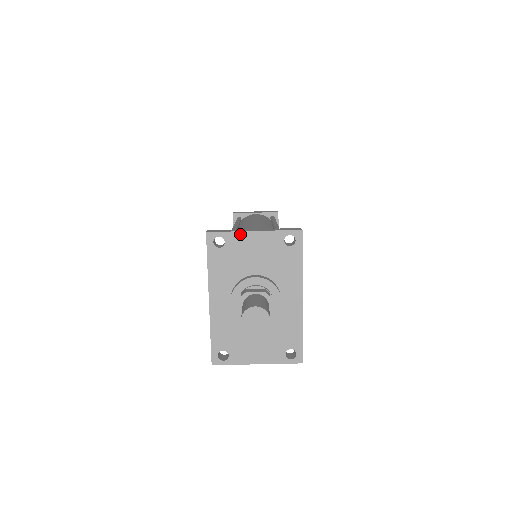
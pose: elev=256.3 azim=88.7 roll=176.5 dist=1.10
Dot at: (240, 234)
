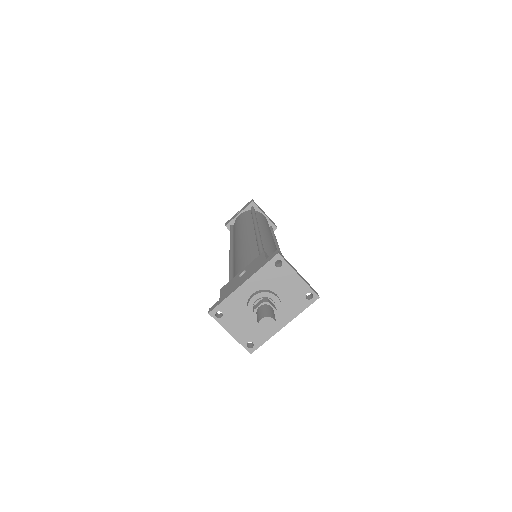
Dot at: (292, 270)
